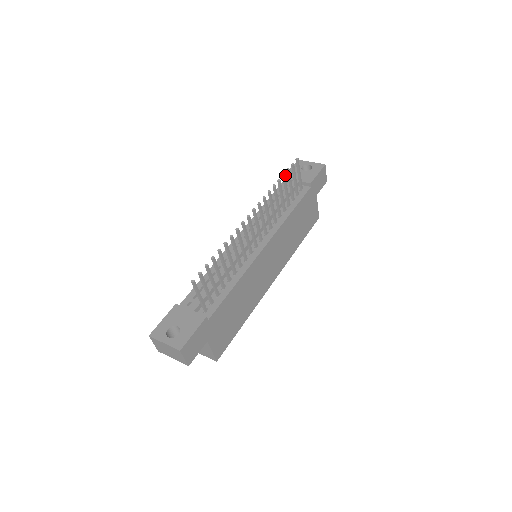
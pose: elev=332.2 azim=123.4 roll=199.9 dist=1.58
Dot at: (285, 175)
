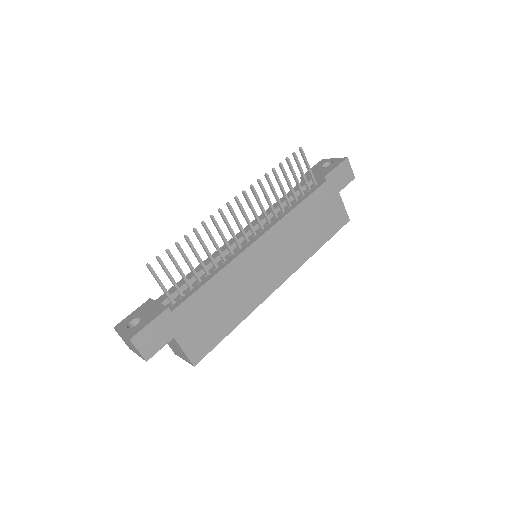
Dot at: occluded
